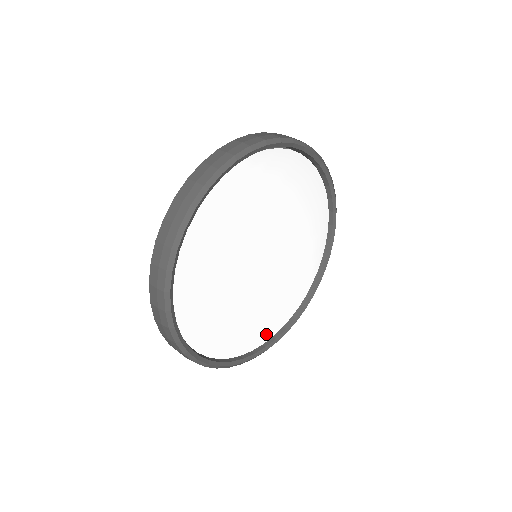
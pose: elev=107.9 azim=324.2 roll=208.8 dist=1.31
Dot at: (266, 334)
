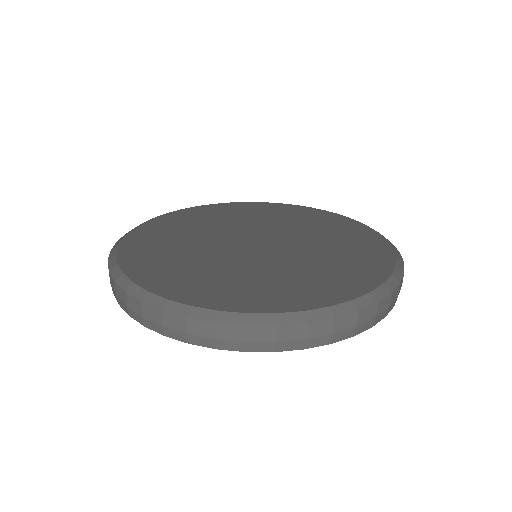
Dot at: occluded
